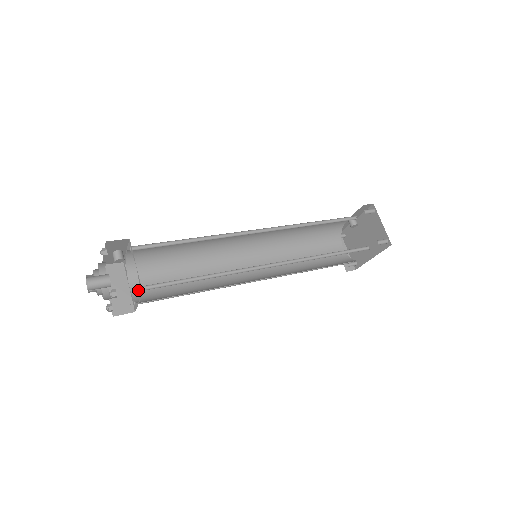
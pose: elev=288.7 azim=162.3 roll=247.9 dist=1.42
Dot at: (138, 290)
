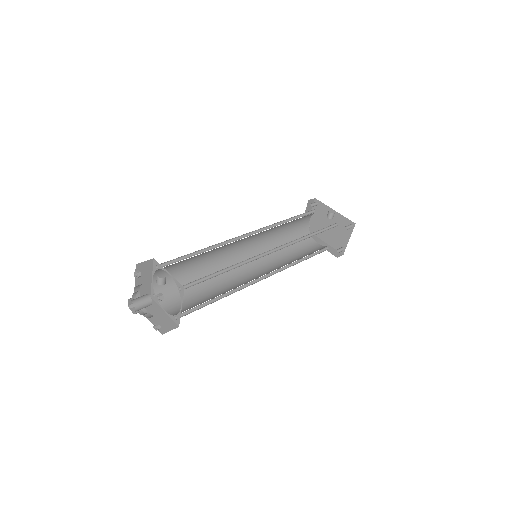
Dot at: occluded
